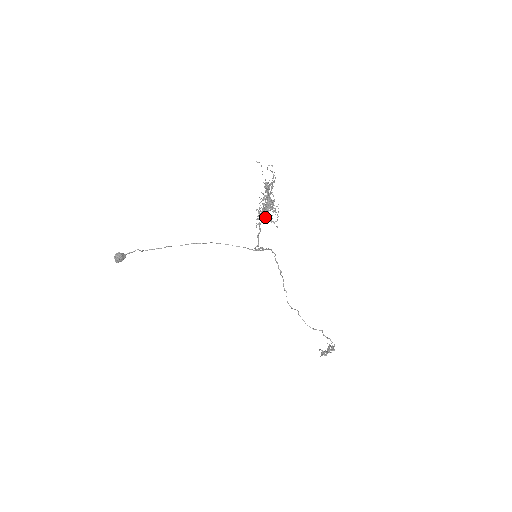
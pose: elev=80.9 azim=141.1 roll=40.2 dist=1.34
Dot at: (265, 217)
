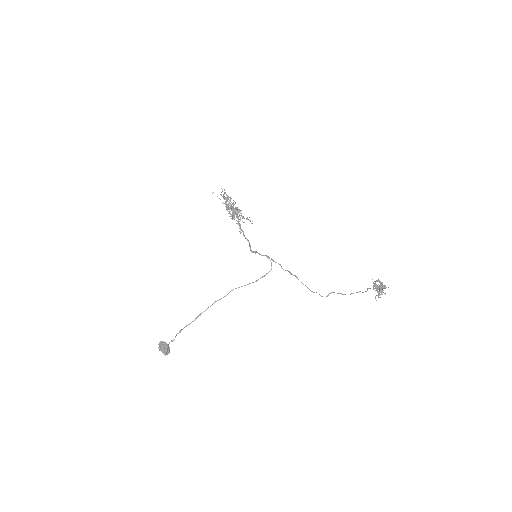
Dot at: (235, 213)
